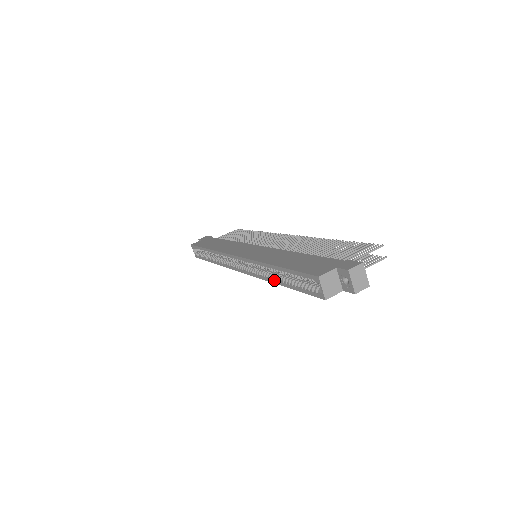
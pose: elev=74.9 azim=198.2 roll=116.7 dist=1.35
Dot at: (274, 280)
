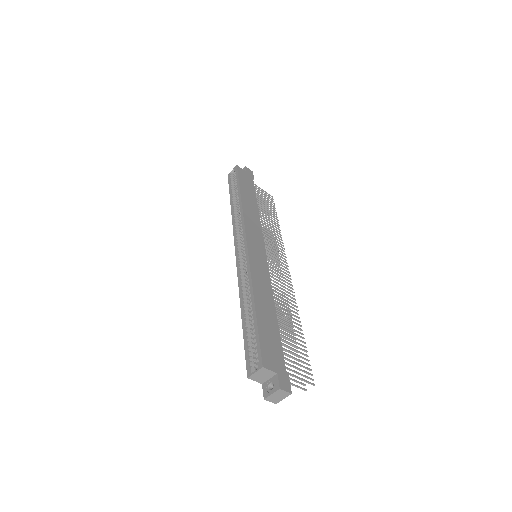
Dot at: (243, 304)
